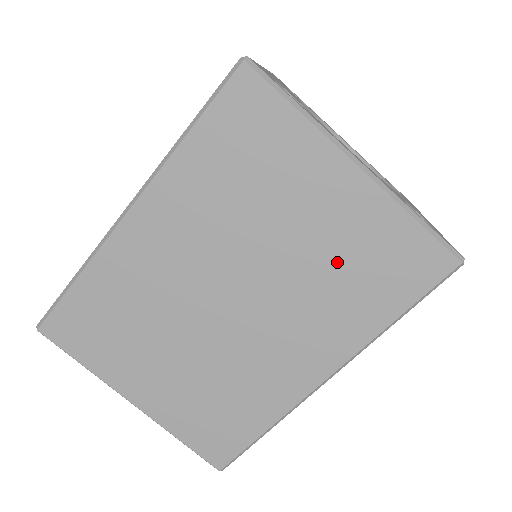
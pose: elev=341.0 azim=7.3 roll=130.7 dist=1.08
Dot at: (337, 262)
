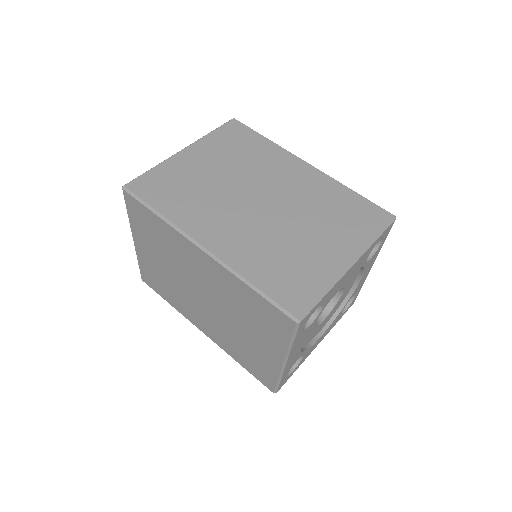
Dot at: (245, 347)
